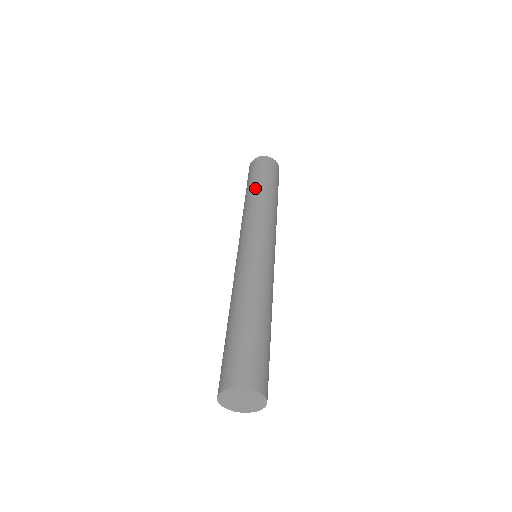
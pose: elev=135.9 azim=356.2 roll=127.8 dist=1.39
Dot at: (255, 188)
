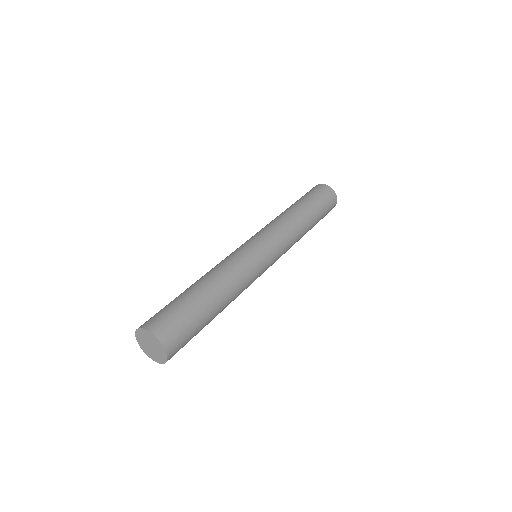
Dot at: (293, 205)
